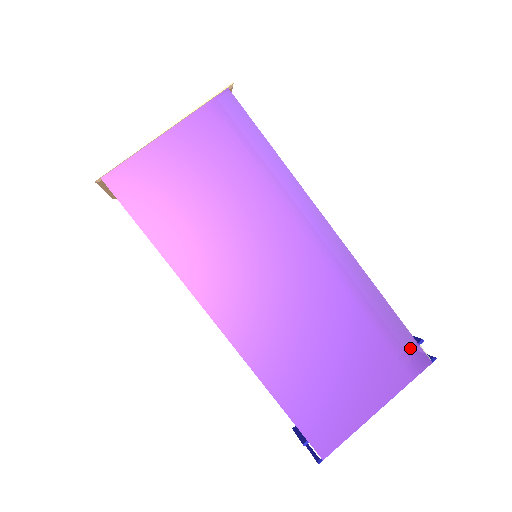
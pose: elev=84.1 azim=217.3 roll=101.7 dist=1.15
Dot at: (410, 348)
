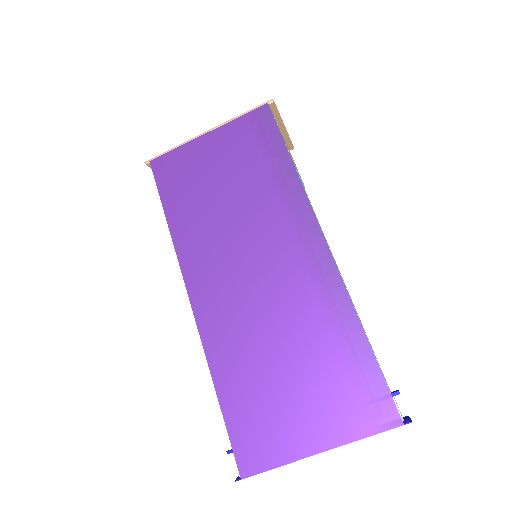
Dot at: (379, 395)
